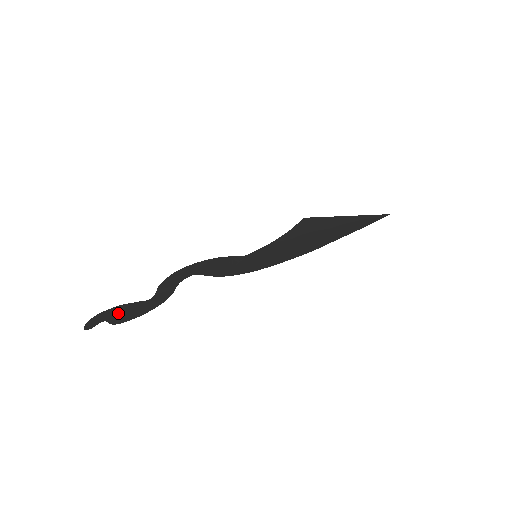
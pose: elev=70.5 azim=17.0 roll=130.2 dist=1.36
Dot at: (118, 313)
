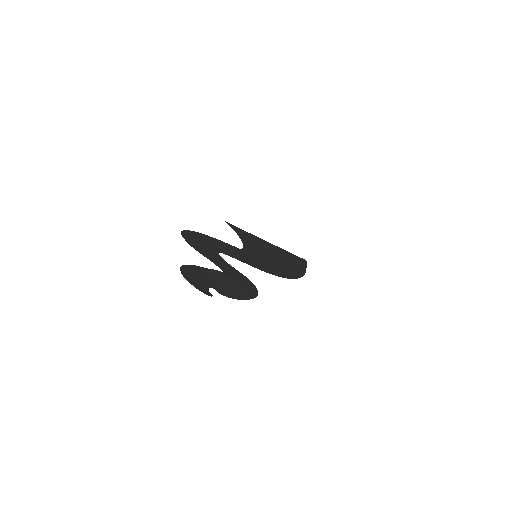
Dot at: (209, 279)
